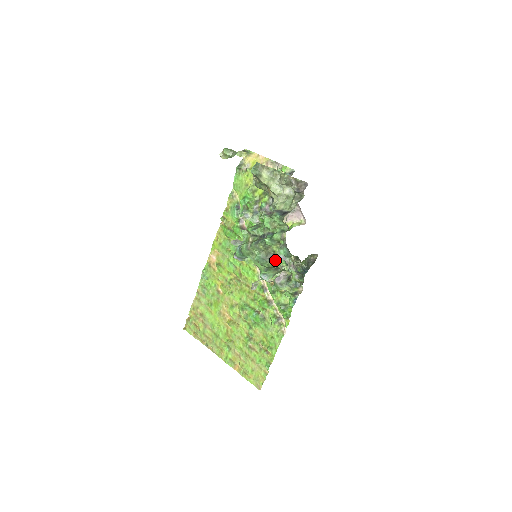
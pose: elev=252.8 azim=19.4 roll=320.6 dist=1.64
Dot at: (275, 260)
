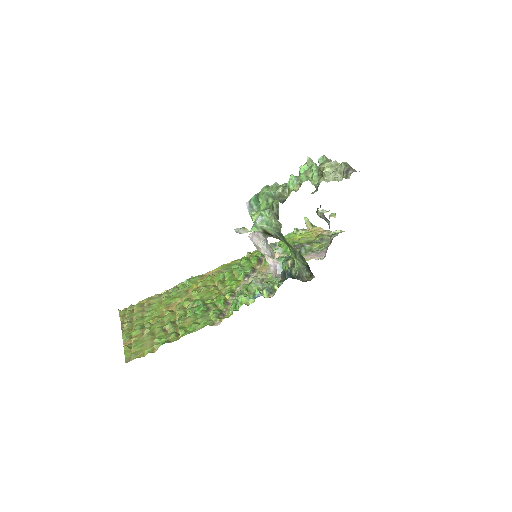
Dot at: (267, 278)
